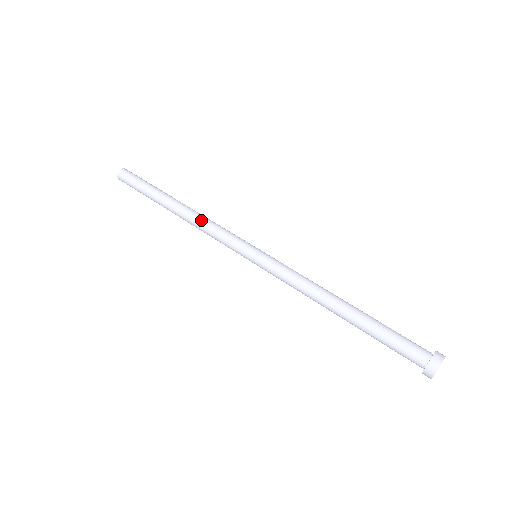
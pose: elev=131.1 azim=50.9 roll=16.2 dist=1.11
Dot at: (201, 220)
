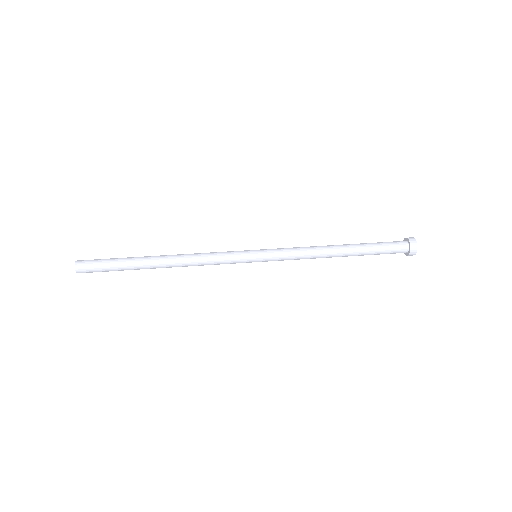
Dot at: (194, 254)
